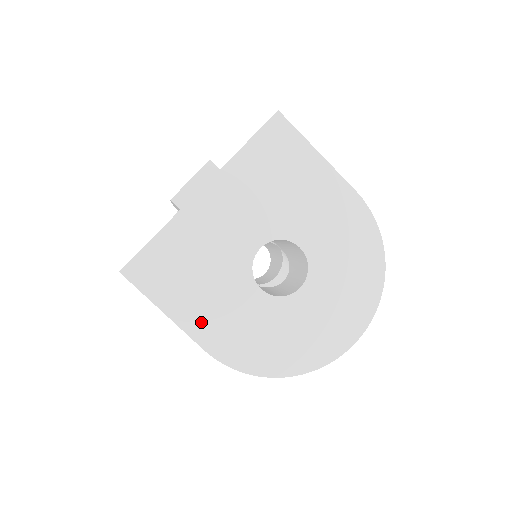
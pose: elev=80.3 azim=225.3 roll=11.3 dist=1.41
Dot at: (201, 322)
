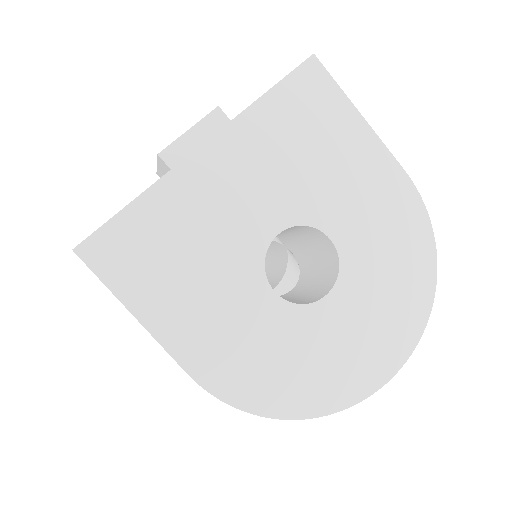
Dot at: (187, 333)
